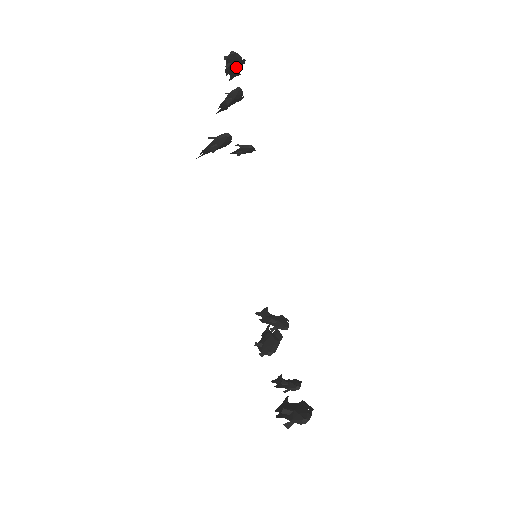
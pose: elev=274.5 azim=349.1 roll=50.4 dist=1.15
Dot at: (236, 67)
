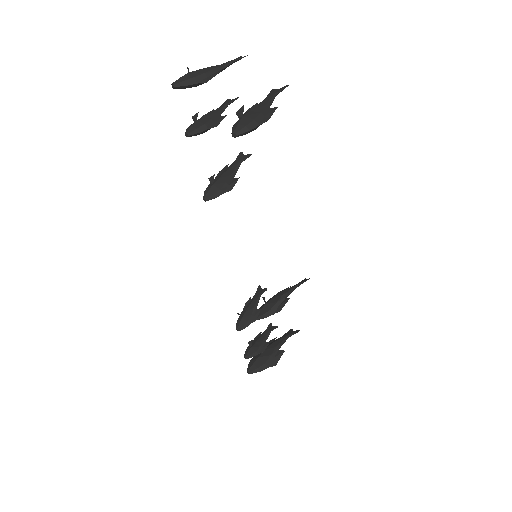
Dot at: occluded
